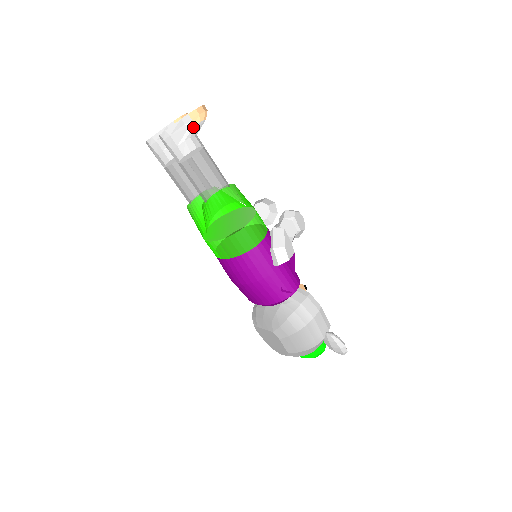
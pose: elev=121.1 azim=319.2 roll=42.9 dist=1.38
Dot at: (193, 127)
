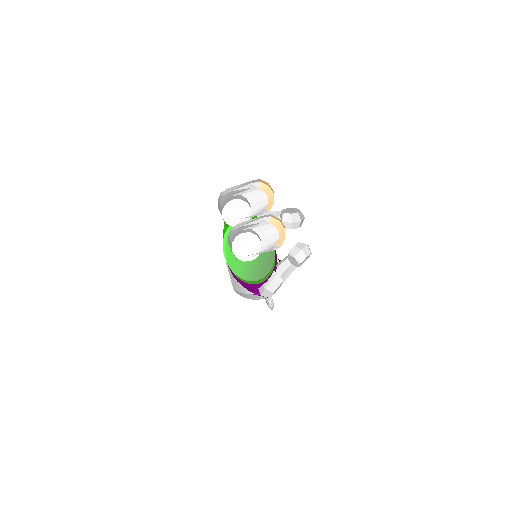
Dot at: (266, 225)
